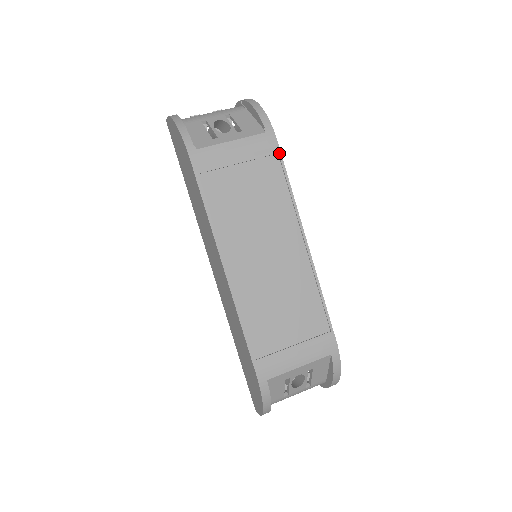
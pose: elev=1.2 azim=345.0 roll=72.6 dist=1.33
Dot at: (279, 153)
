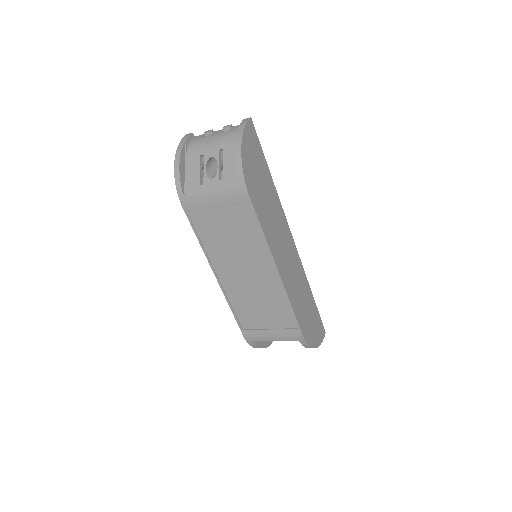
Dot at: (251, 205)
